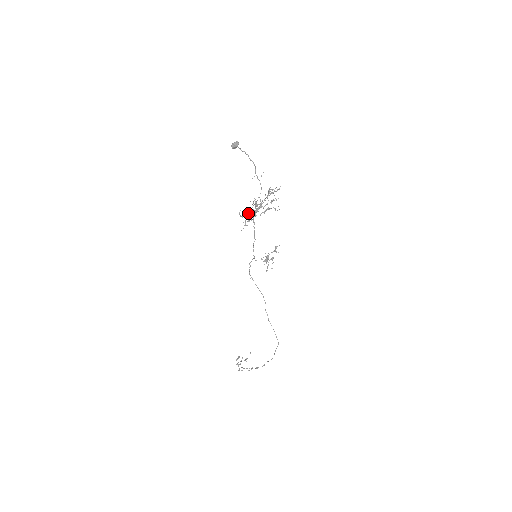
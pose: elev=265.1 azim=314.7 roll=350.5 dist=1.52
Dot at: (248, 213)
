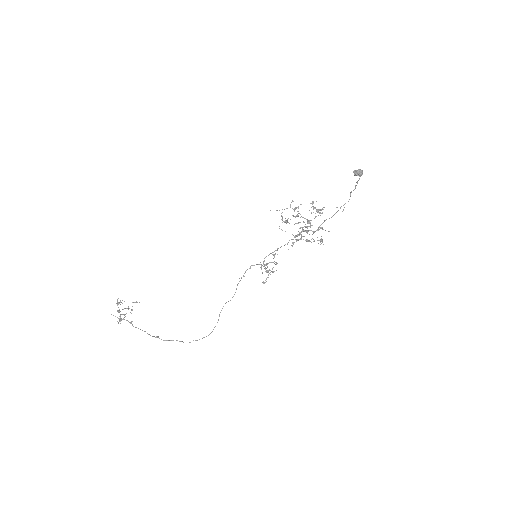
Dot at: (279, 210)
